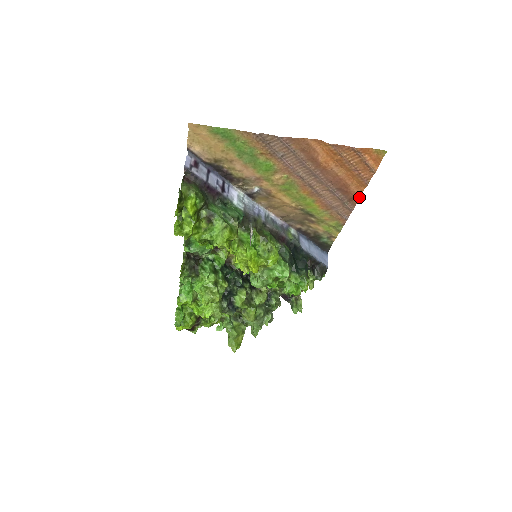
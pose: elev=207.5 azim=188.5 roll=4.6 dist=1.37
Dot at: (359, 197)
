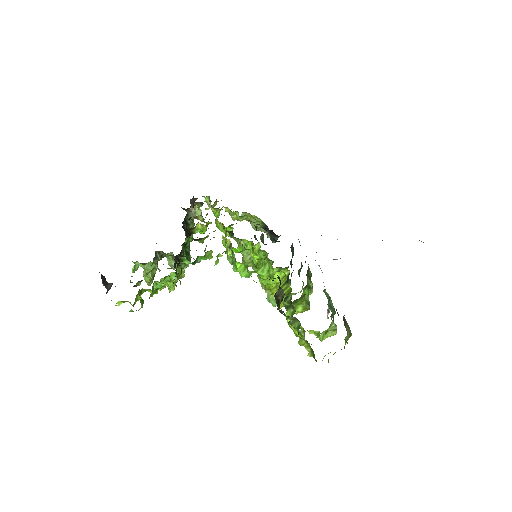
Dot at: occluded
